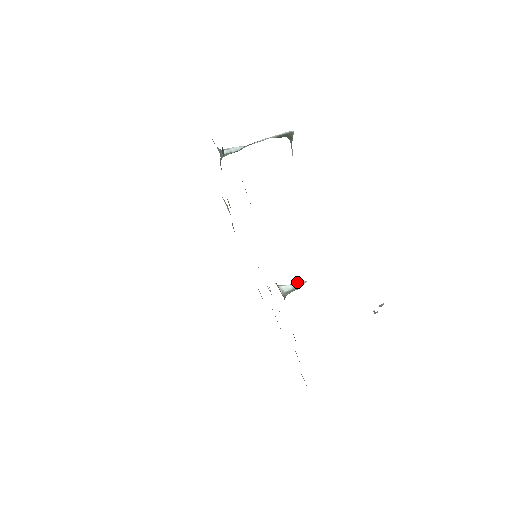
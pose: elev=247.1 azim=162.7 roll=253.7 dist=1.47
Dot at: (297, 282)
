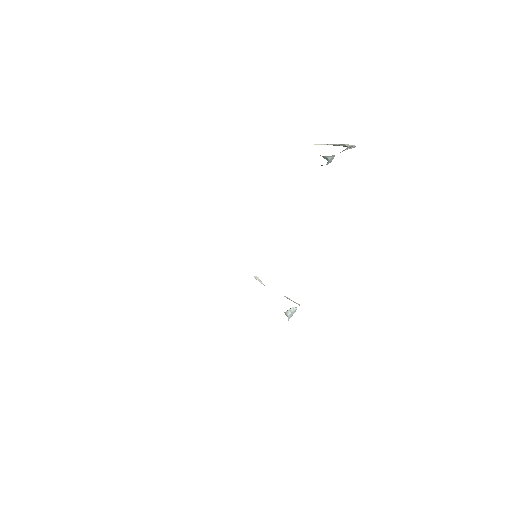
Dot at: (293, 308)
